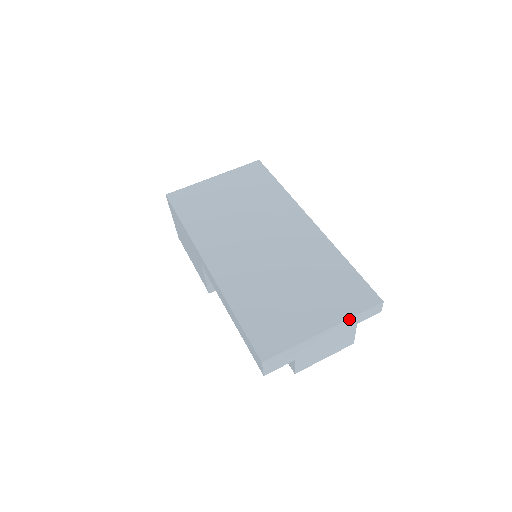
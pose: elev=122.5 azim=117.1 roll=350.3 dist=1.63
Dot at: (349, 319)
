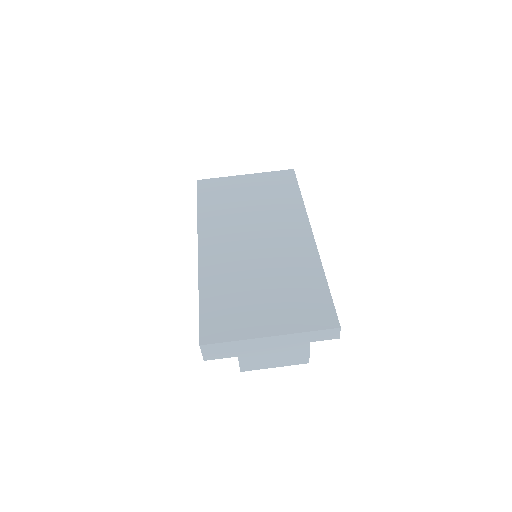
Dot at: (299, 333)
